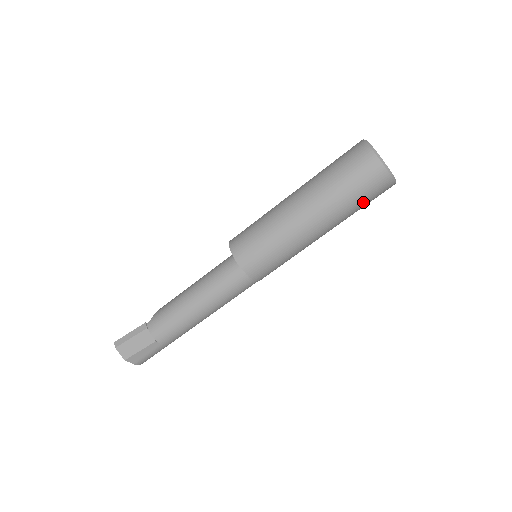
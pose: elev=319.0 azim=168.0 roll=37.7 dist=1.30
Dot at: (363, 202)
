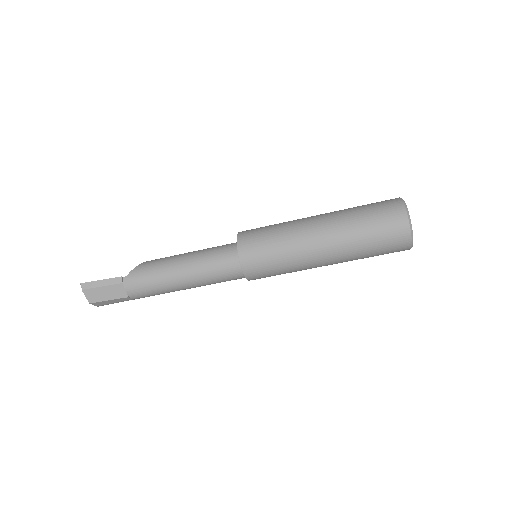
Dot at: occluded
